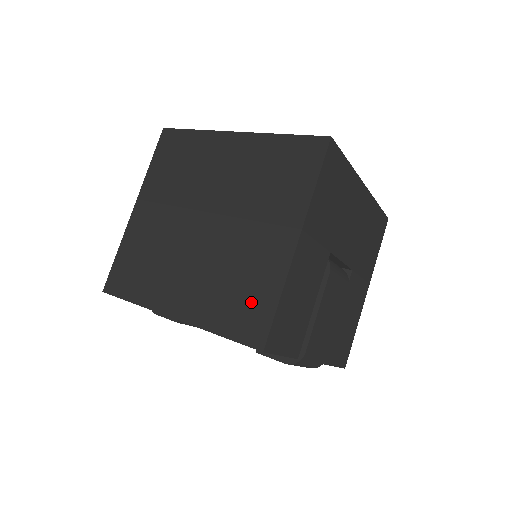
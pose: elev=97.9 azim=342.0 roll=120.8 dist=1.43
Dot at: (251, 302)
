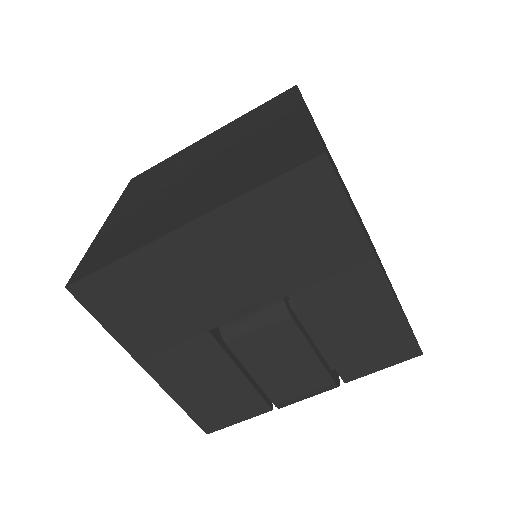
Dot at: occluded
